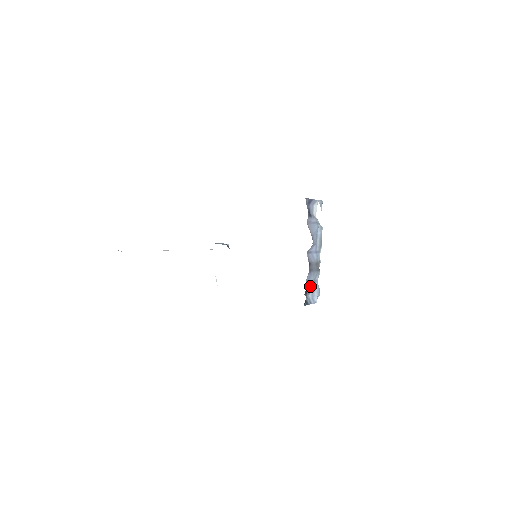
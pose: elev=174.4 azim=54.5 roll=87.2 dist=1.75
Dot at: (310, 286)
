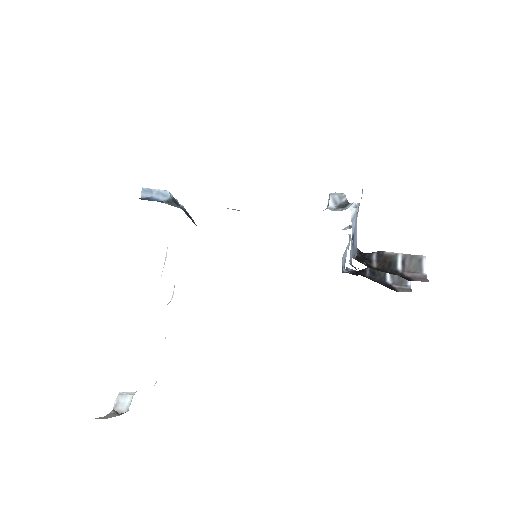
Dot at: occluded
